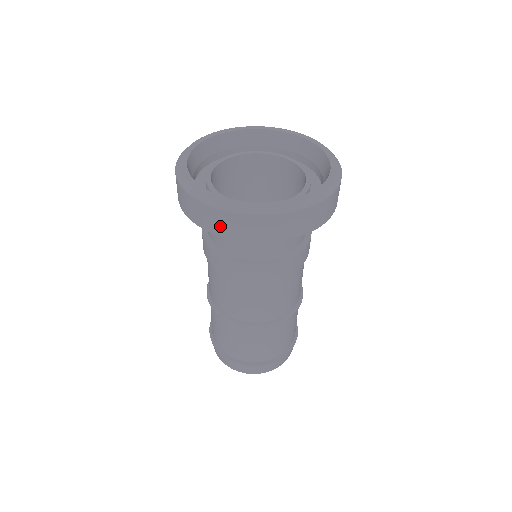
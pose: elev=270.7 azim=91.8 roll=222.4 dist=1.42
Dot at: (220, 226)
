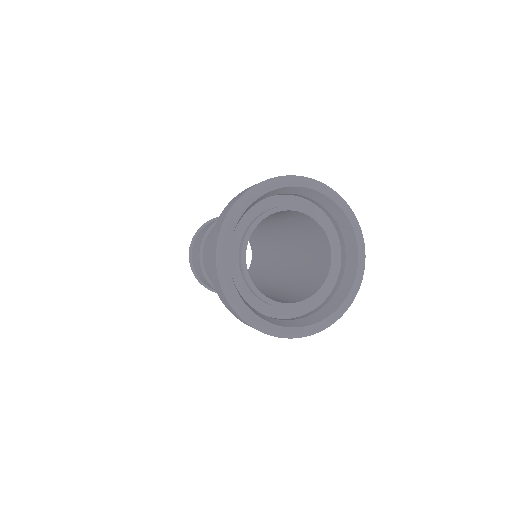
Dot at: (228, 307)
